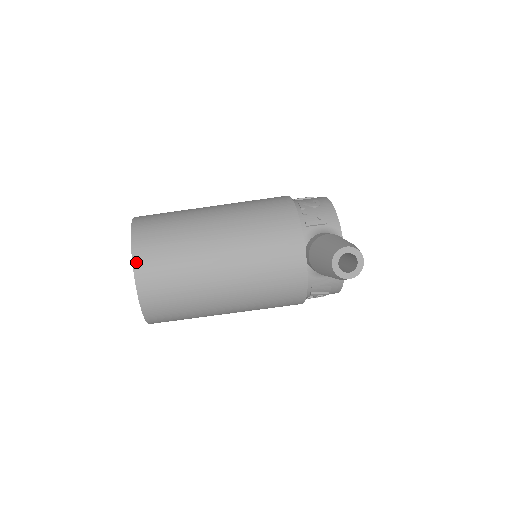
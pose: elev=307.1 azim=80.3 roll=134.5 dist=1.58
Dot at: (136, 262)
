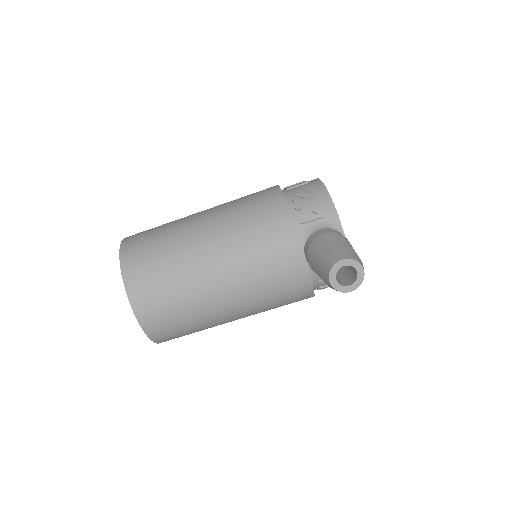
Dot at: (131, 295)
